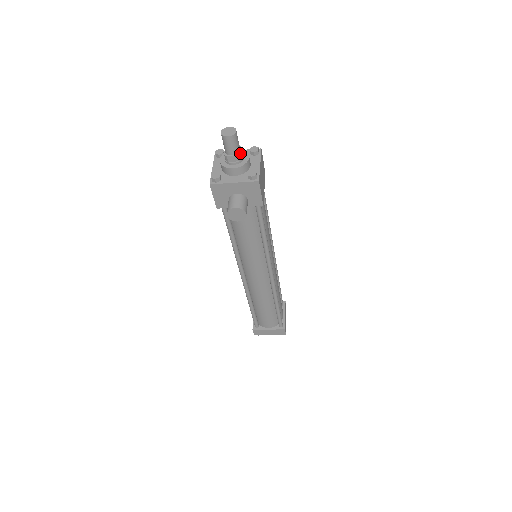
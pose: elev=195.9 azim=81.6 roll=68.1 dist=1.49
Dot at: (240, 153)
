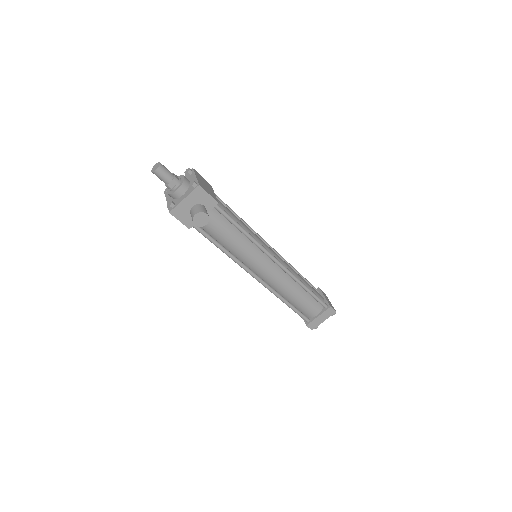
Dot at: (175, 177)
